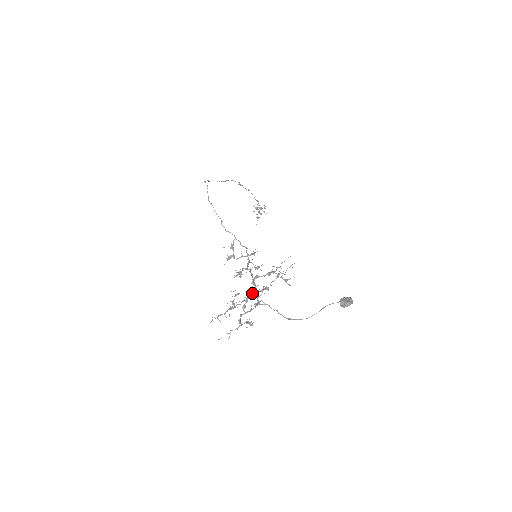
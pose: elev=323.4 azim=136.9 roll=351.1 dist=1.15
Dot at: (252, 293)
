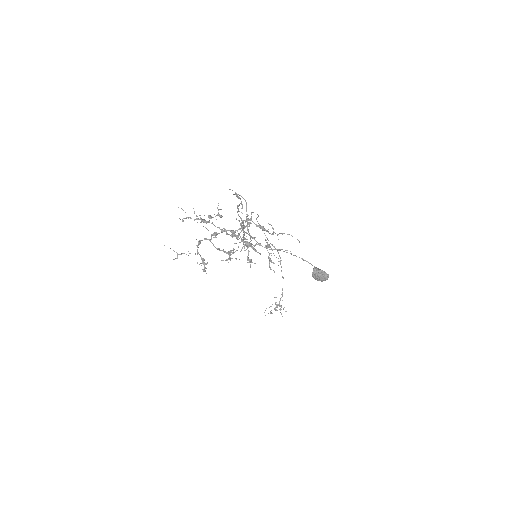
Dot at: (233, 230)
